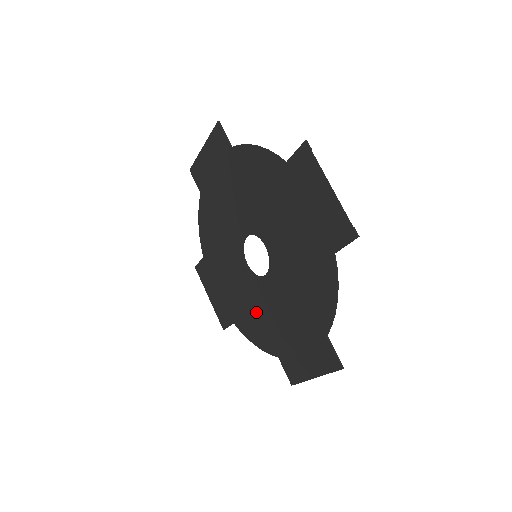
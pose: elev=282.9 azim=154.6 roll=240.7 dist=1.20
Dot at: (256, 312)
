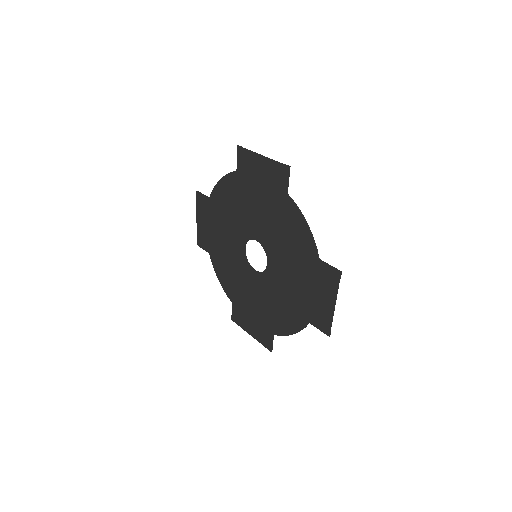
Dot at: (278, 302)
